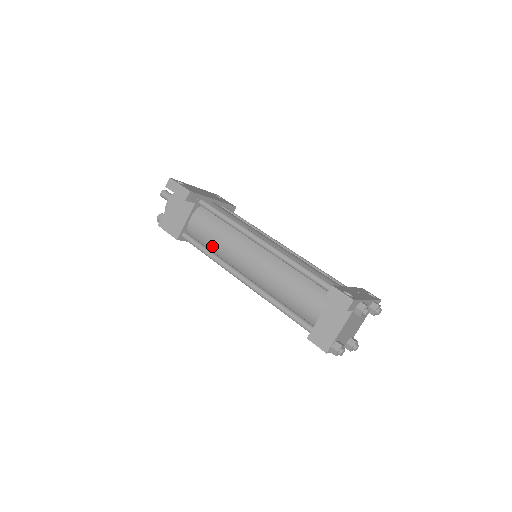
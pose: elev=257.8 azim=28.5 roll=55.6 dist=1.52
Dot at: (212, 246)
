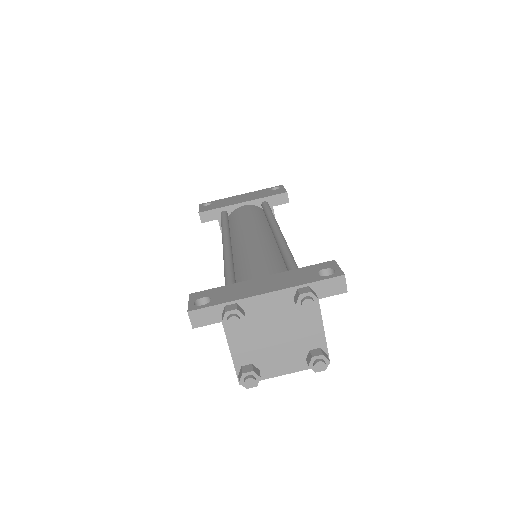
Dot at: occluded
